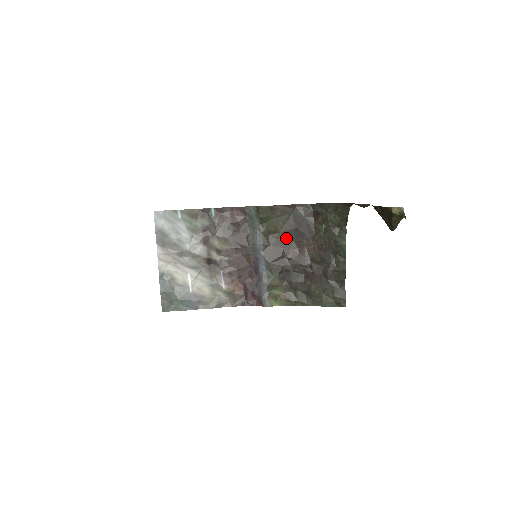
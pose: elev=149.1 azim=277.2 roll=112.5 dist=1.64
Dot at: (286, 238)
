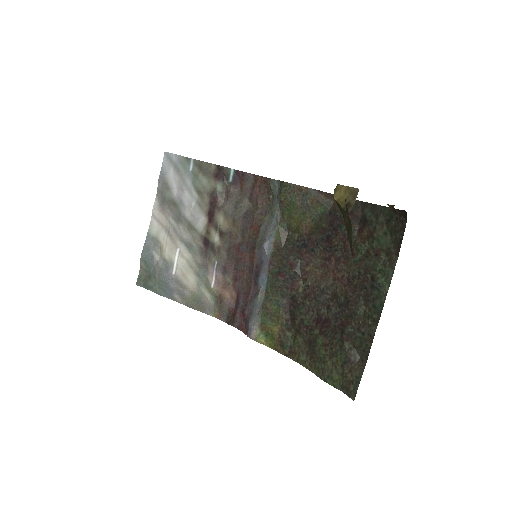
Dot at: (309, 246)
